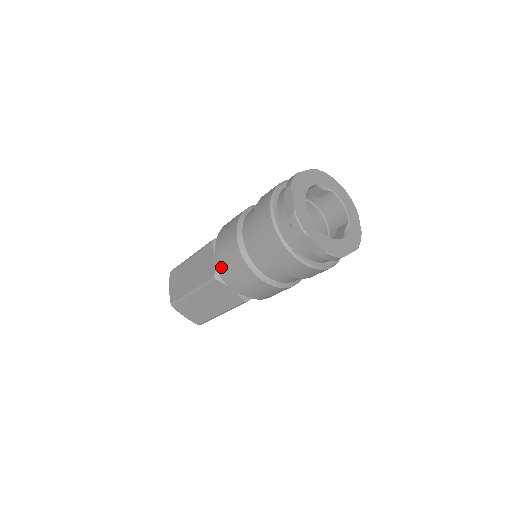
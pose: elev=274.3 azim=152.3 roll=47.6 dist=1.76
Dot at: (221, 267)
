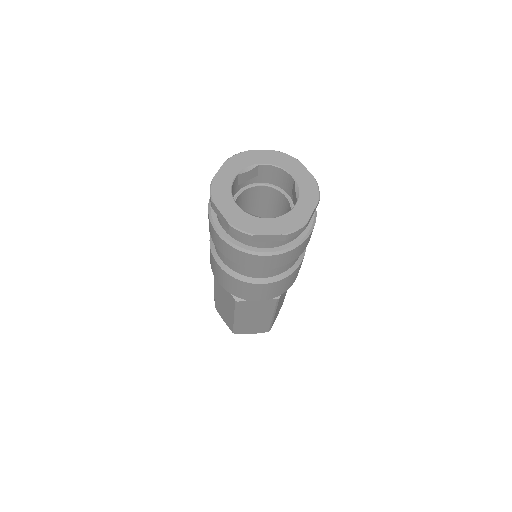
Dot at: (230, 293)
